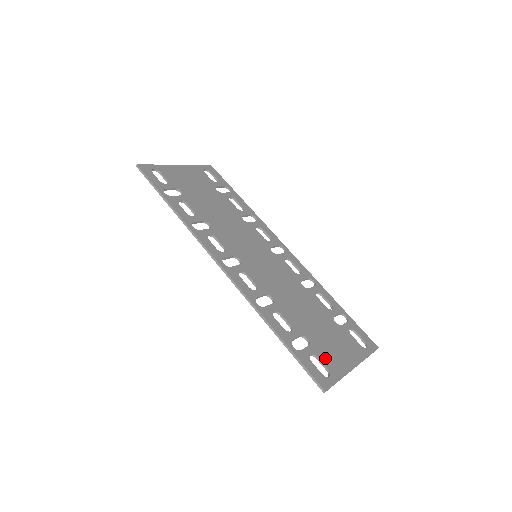
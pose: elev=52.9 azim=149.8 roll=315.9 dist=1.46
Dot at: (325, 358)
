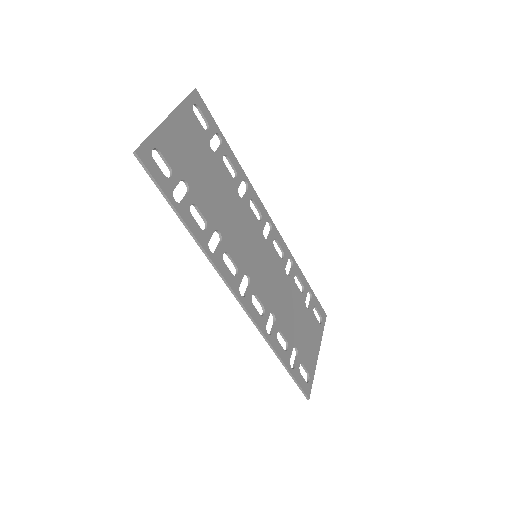
Dot at: (306, 361)
